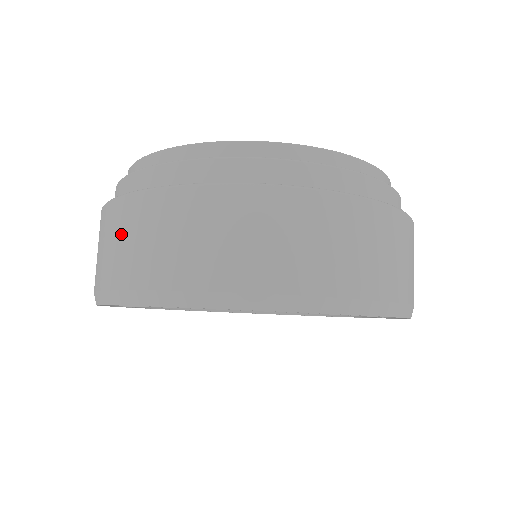
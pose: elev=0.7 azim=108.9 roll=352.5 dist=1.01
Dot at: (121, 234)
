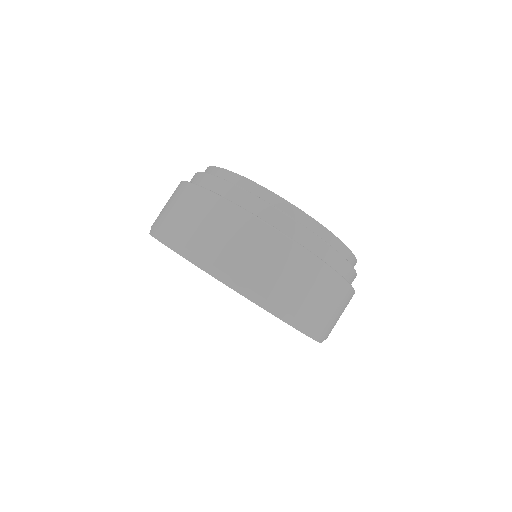
Dot at: (179, 204)
